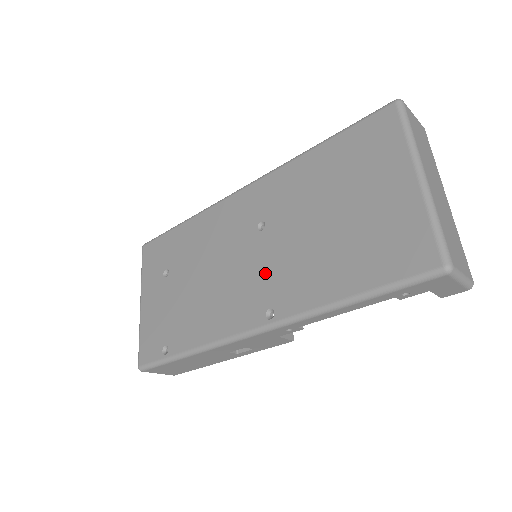
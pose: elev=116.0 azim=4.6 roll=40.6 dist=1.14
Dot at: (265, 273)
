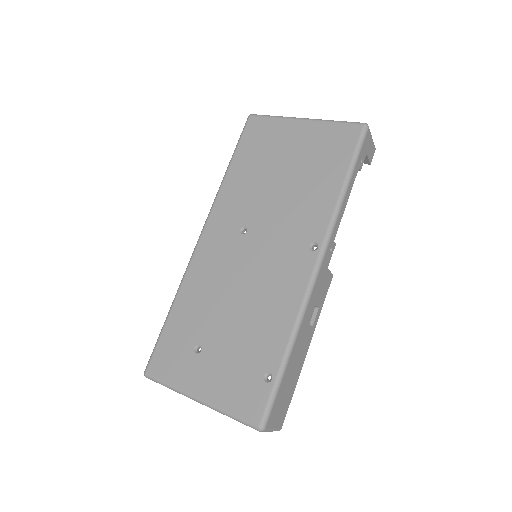
Dot at: (281, 240)
